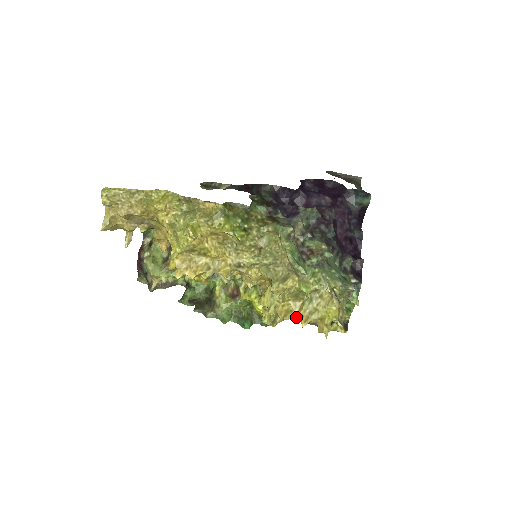
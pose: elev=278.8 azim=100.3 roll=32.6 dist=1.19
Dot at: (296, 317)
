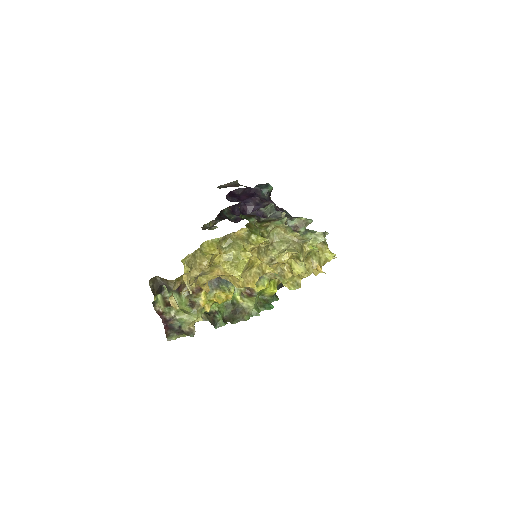
Dot at: occluded
